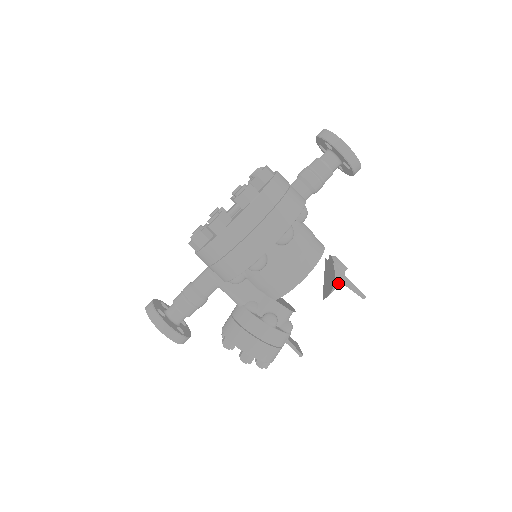
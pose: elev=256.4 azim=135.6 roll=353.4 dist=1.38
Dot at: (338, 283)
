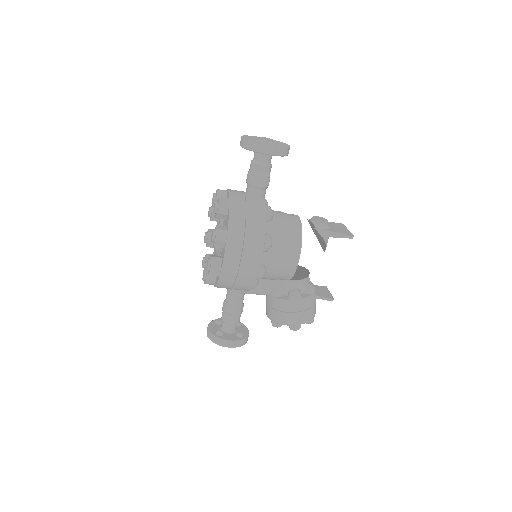
Dot at: (327, 237)
